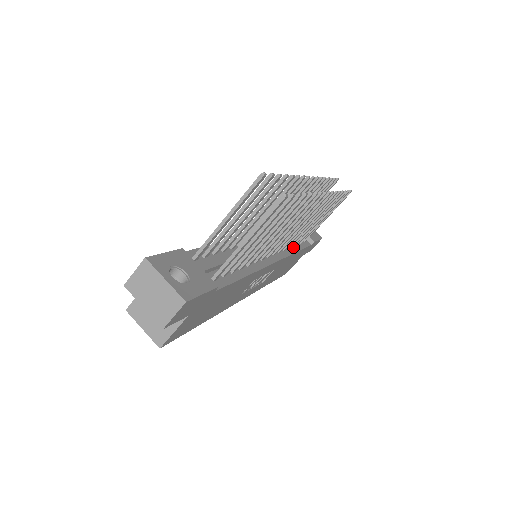
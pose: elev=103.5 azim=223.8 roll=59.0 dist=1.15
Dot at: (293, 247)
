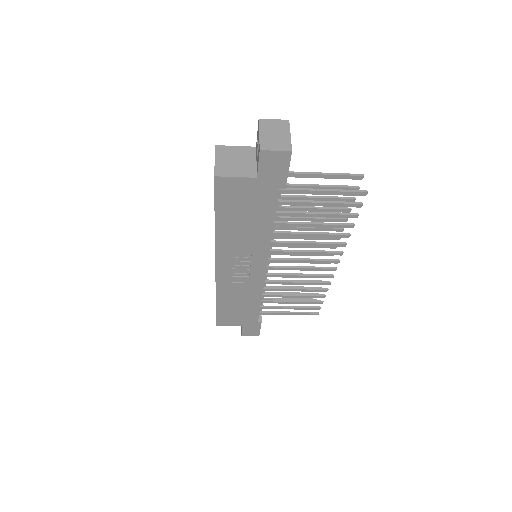
Dot at: occluded
